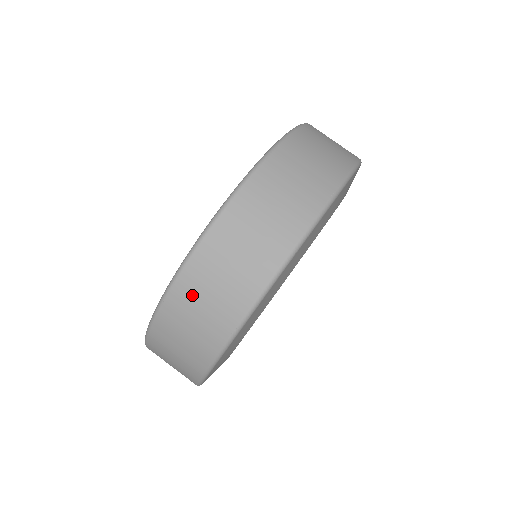
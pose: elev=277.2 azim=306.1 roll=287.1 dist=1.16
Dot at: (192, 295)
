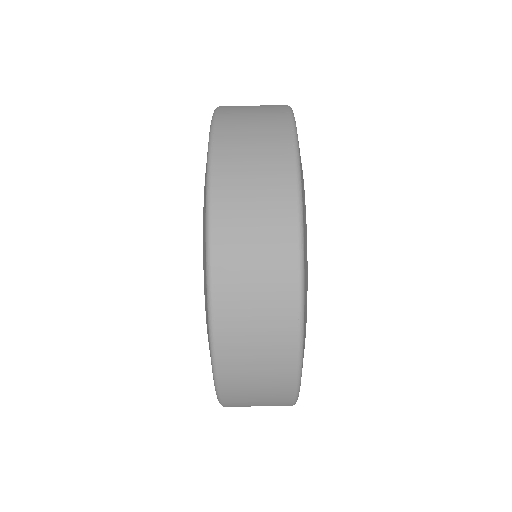
Dot at: occluded
